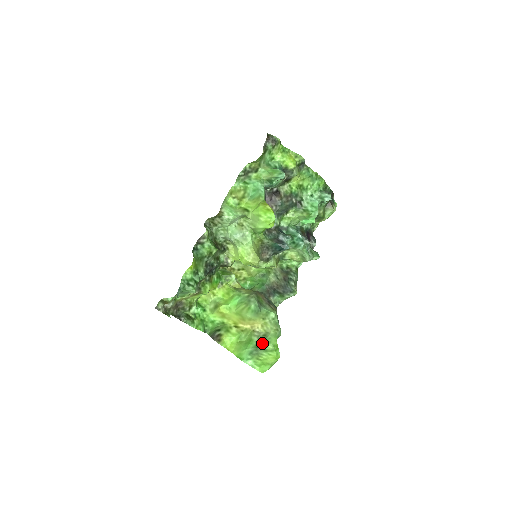
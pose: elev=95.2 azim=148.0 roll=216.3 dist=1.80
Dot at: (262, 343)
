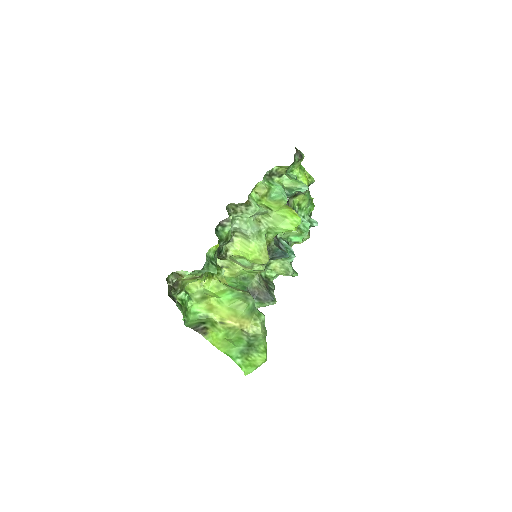
Dot at: (254, 343)
